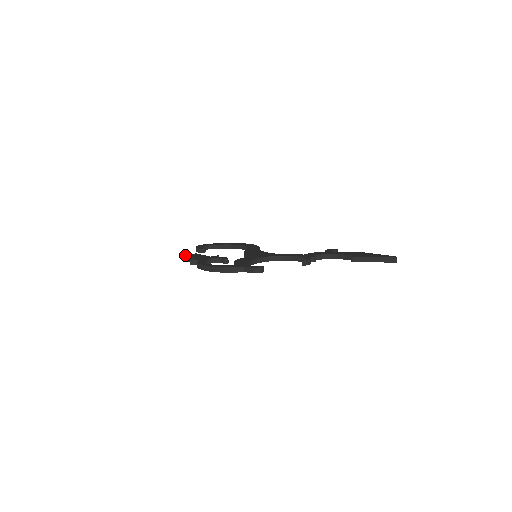
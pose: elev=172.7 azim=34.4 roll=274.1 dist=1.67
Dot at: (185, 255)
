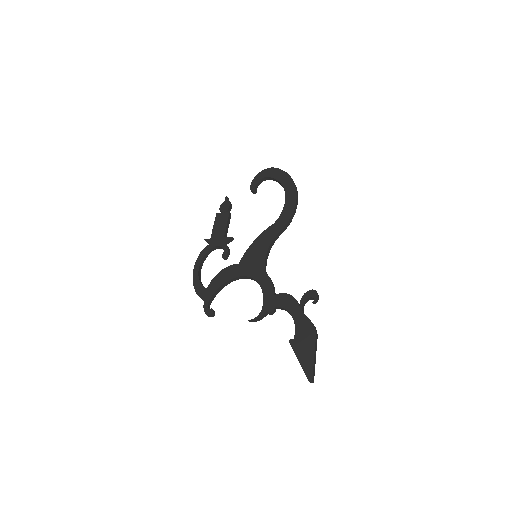
Dot at: (217, 215)
